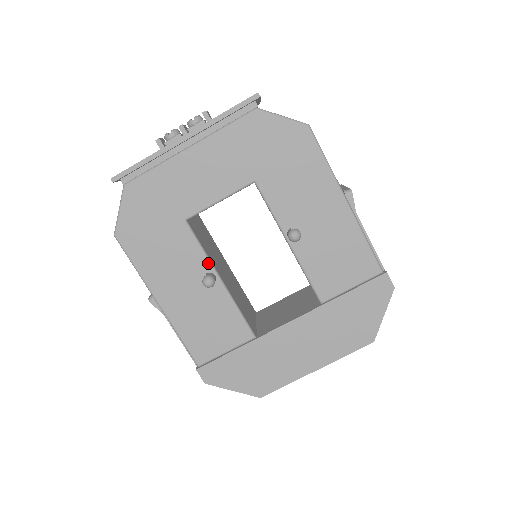
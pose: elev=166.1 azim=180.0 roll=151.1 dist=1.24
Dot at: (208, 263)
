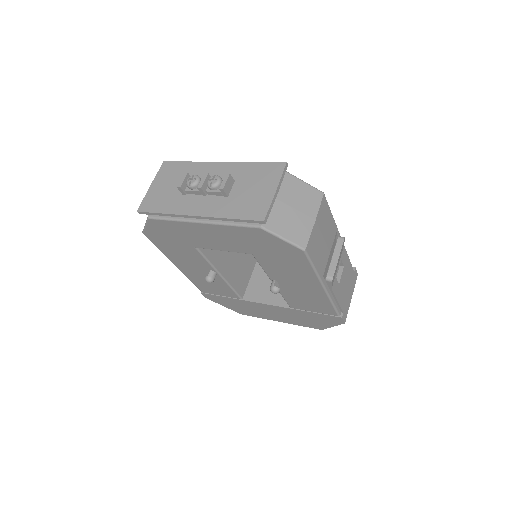
Dot at: (212, 267)
